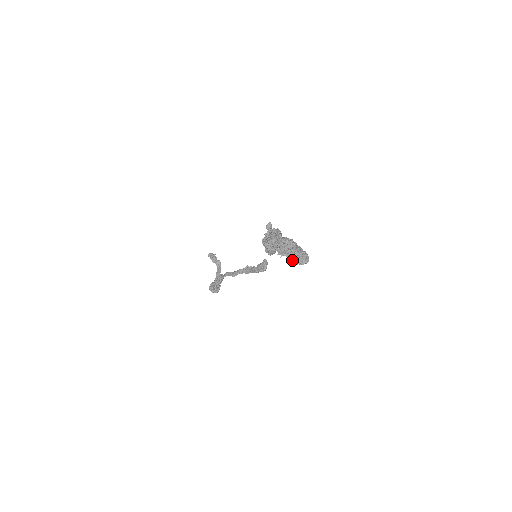
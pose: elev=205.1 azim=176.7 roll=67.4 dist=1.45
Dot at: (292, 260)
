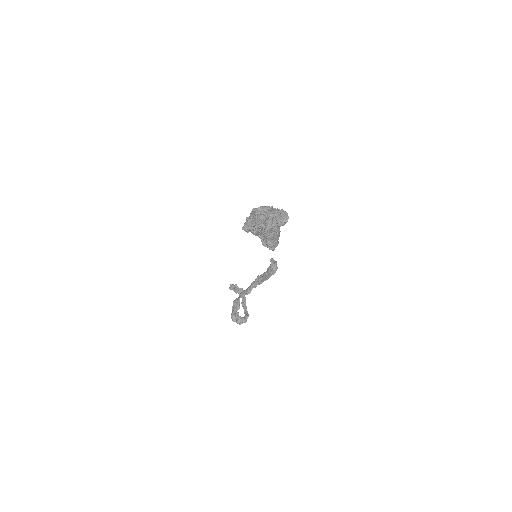
Dot at: (268, 225)
